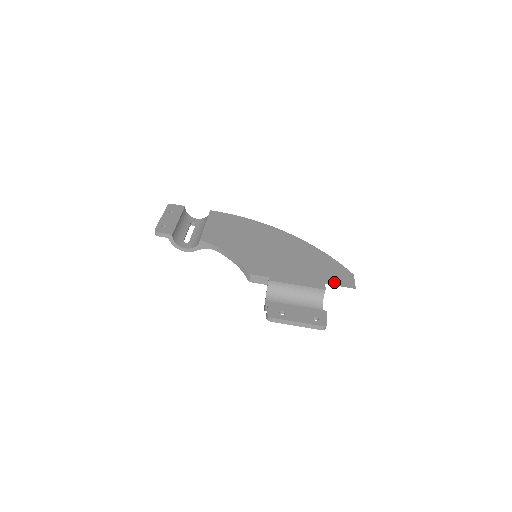
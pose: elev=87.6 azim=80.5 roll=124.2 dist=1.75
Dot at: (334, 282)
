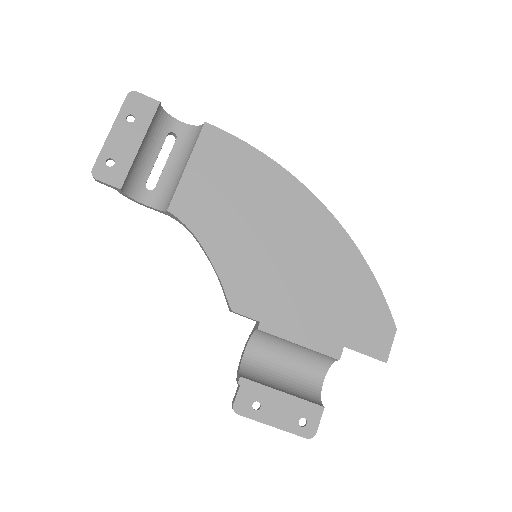
Dot at: (359, 344)
